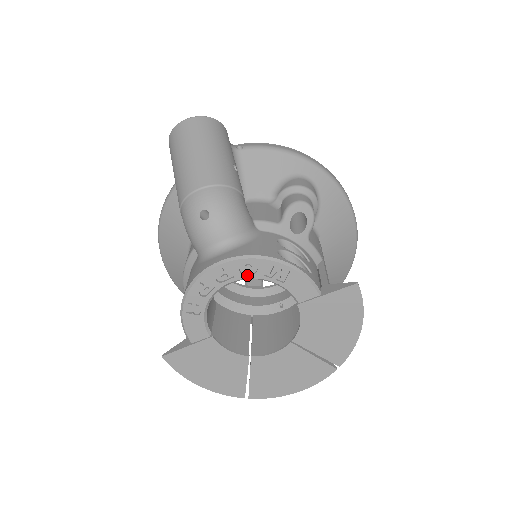
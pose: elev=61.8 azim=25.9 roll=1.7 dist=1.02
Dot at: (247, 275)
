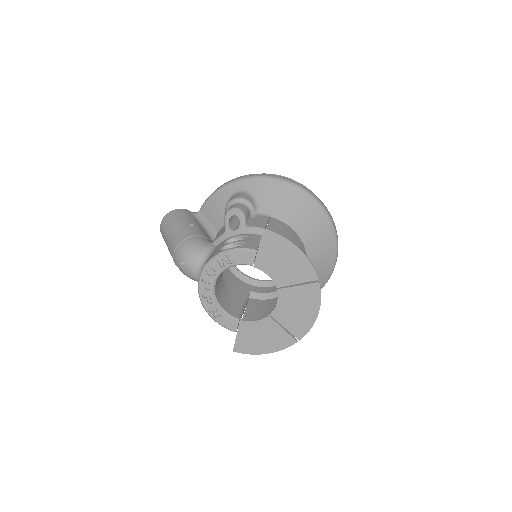
Dot at: (215, 275)
